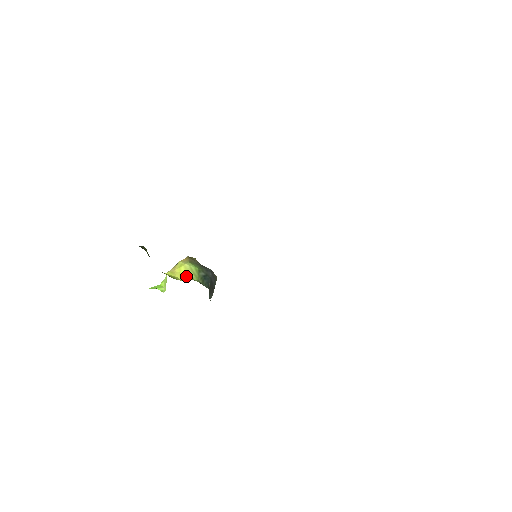
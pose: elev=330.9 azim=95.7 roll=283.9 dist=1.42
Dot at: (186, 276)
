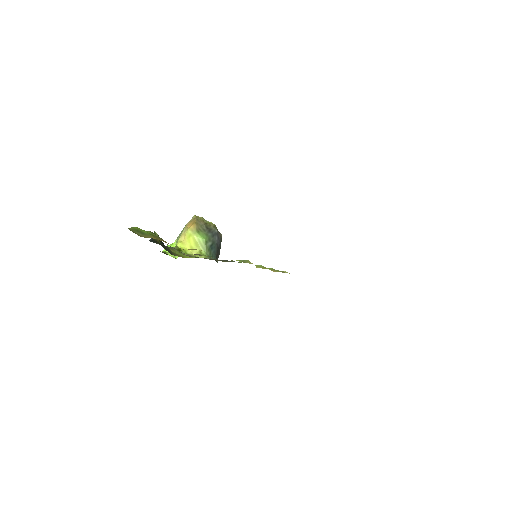
Dot at: (195, 248)
